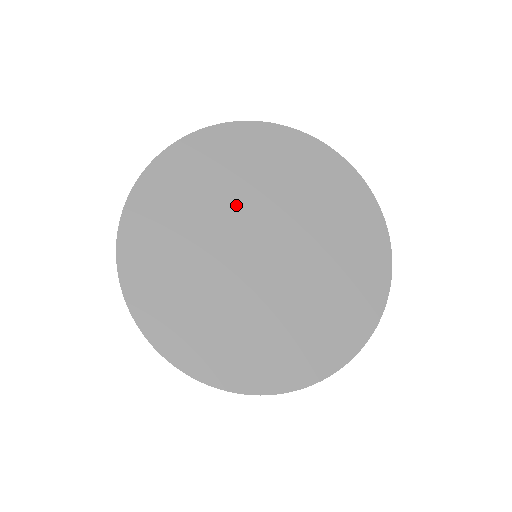
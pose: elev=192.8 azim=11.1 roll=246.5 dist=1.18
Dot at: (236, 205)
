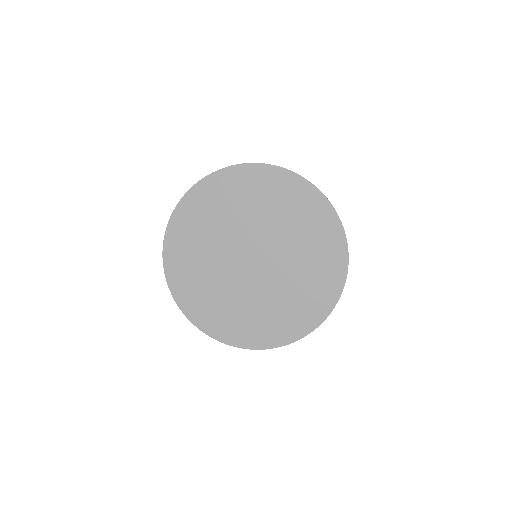
Dot at: (222, 243)
